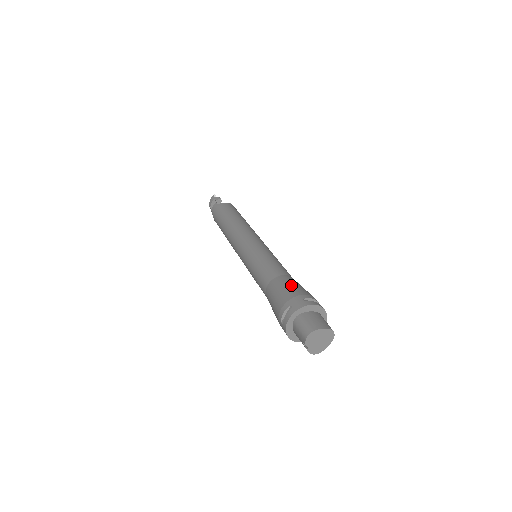
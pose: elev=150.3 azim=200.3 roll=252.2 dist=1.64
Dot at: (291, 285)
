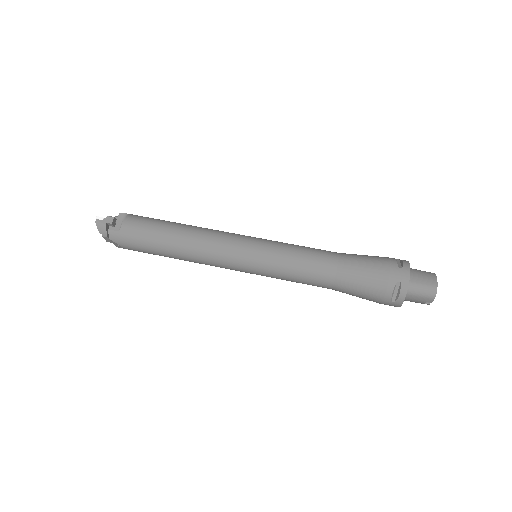
Dot at: (366, 262)
